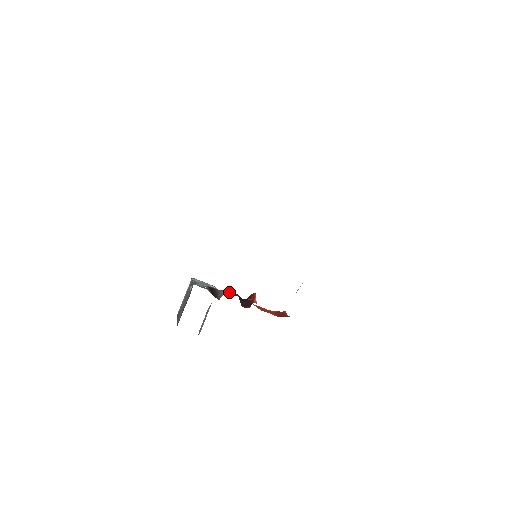
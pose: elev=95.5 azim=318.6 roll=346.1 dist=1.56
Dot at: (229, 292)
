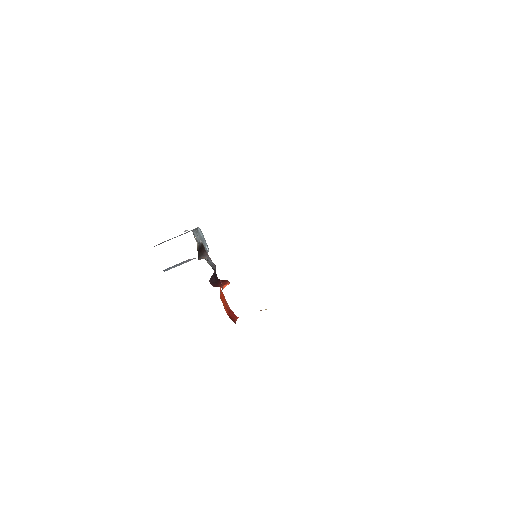
Dot at: (212, 262)
